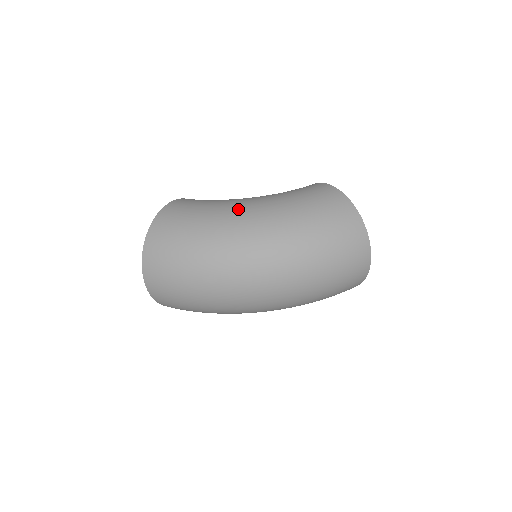
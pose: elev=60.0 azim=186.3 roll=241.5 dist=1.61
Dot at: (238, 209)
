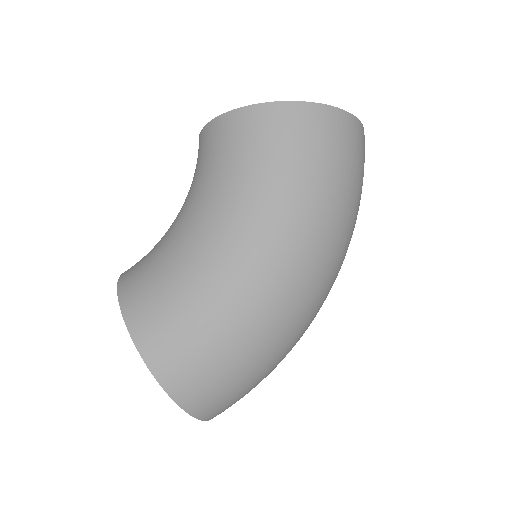
Dot at: (245, 265)
